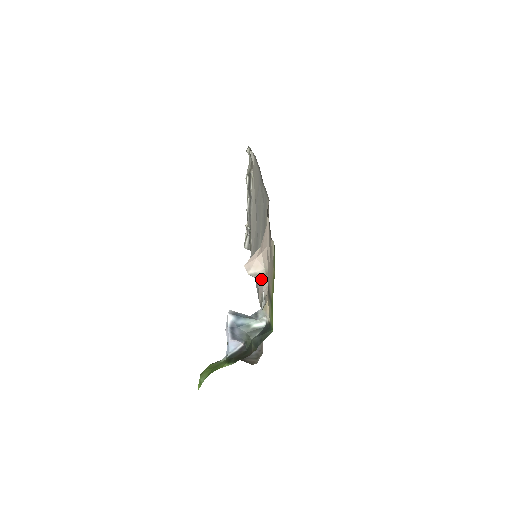
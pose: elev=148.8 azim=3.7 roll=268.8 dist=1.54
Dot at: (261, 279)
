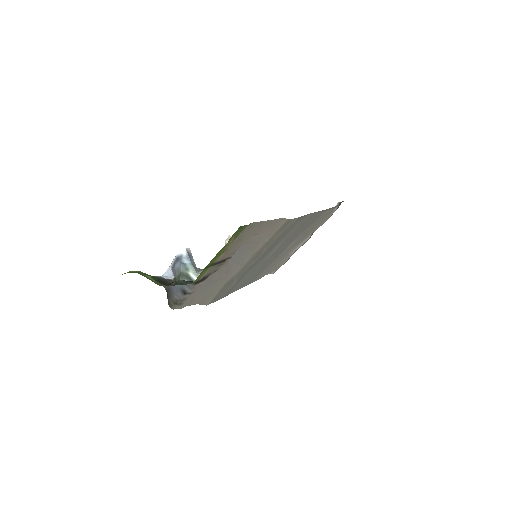
Dot at: occluded
